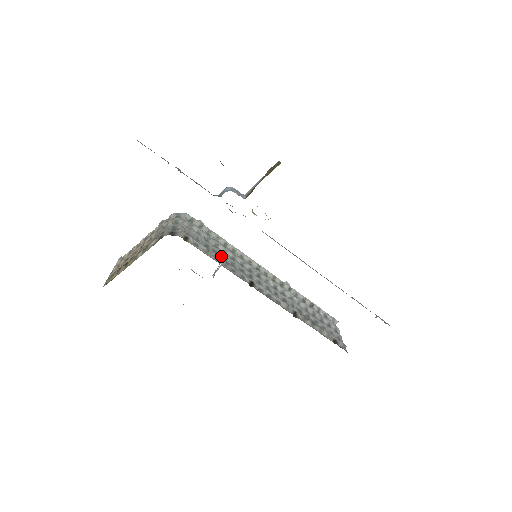
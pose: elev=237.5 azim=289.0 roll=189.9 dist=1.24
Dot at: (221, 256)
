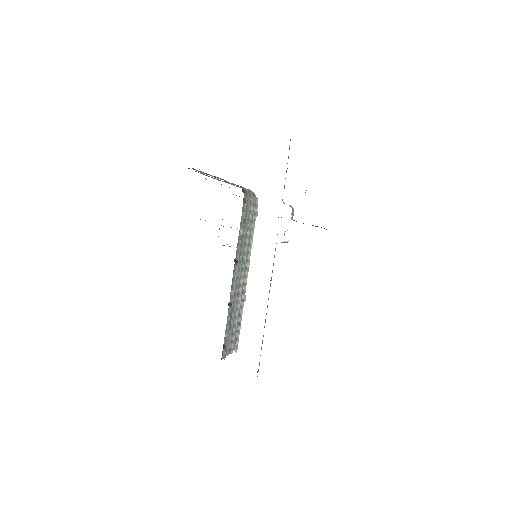
Dot at: (244, 233)
